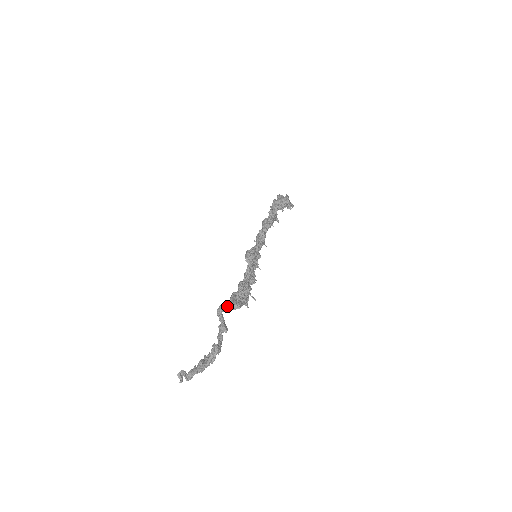
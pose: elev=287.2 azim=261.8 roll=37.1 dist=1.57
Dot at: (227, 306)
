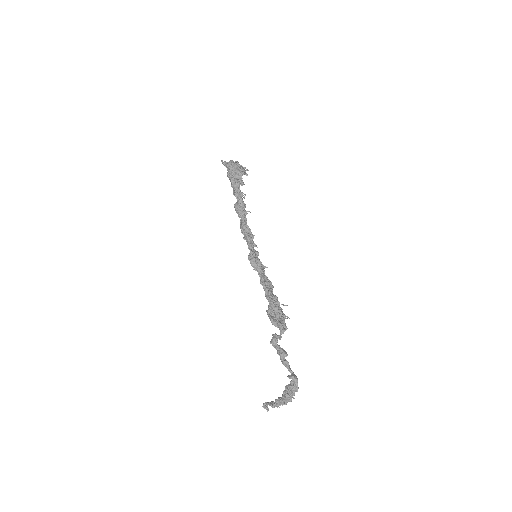
Dot at: (279, 336)
